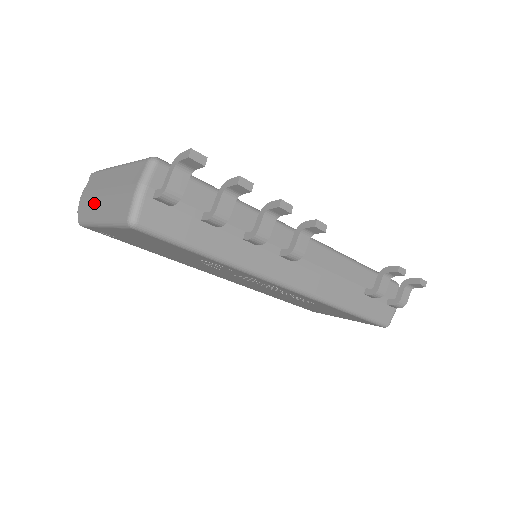
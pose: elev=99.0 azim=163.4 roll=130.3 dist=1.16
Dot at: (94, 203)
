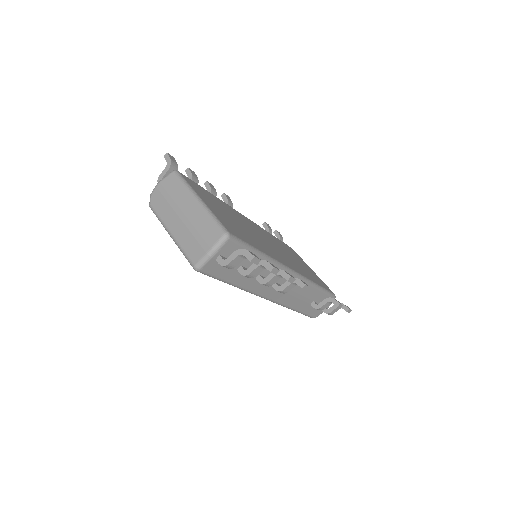
Dot at: (169, 212)
